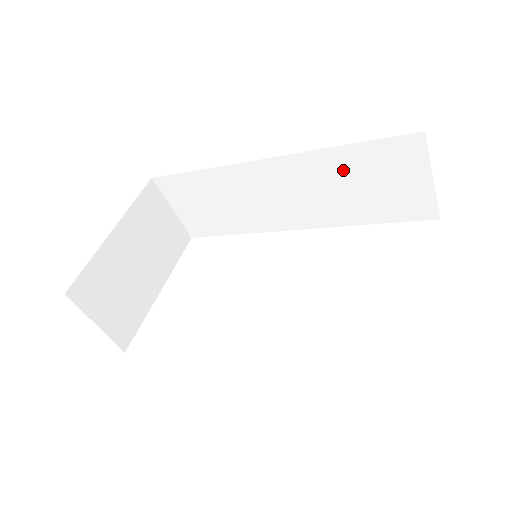
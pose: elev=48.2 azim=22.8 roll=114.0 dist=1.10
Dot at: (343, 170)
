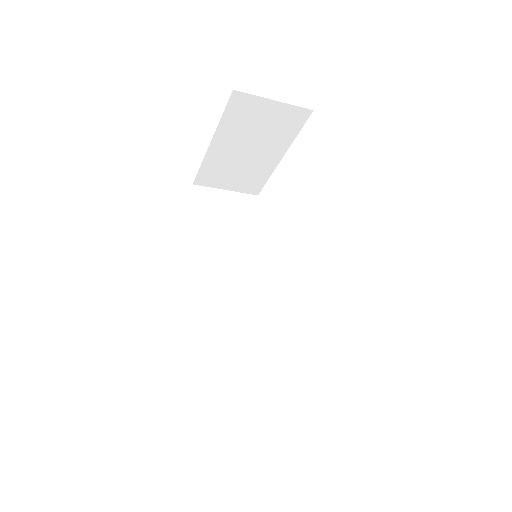
Dot at: occluded
